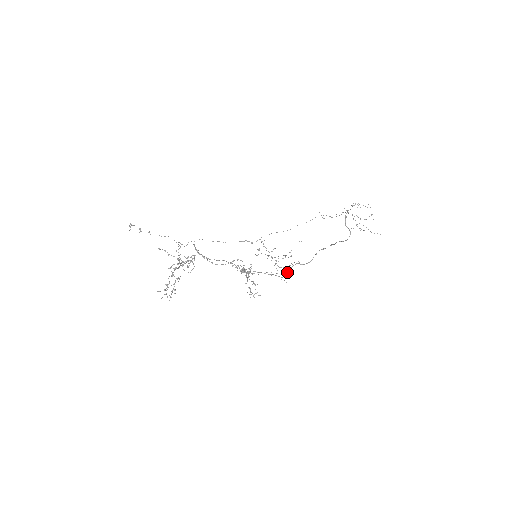
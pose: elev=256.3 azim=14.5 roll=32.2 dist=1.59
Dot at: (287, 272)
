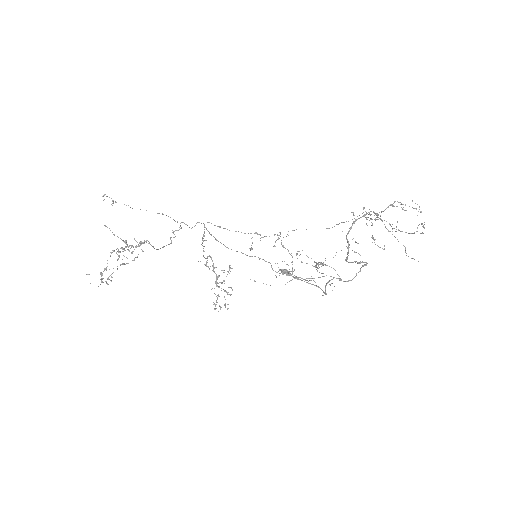
Dot at: (325, 286)
